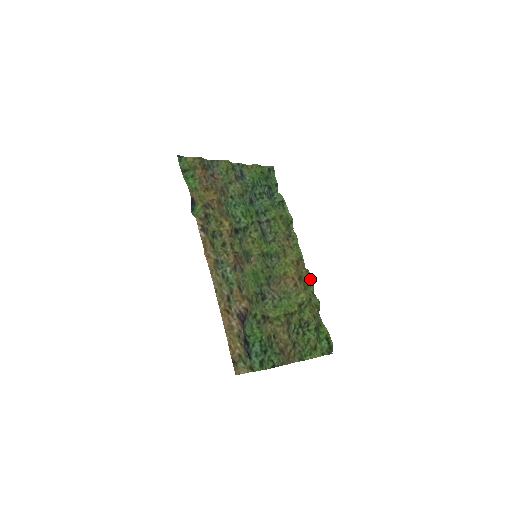
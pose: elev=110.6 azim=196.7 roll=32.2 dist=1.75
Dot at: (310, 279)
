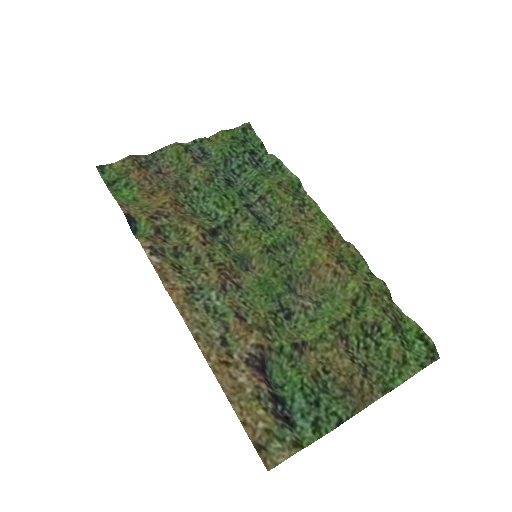
Dot at: (357, 255)
